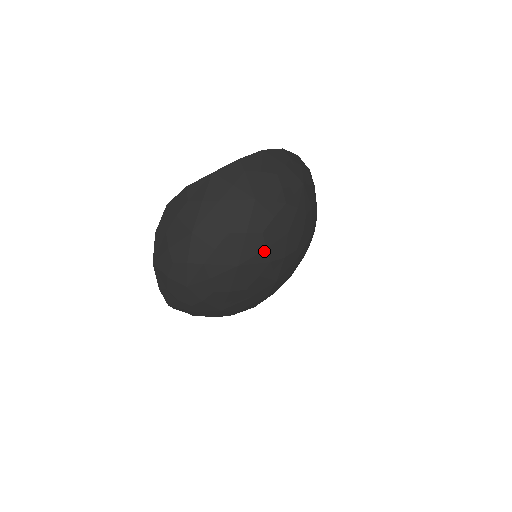
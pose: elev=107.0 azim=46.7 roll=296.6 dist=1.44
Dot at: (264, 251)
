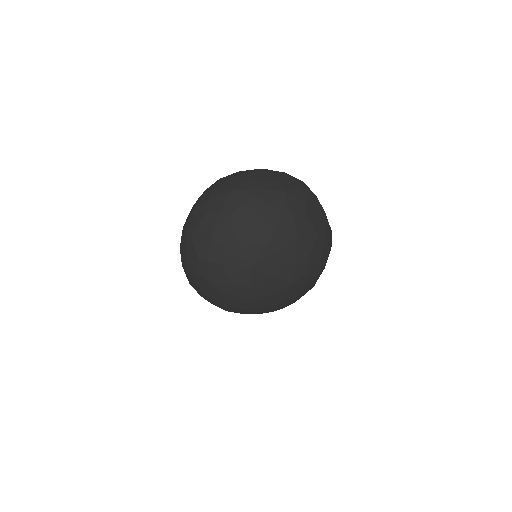
Dot at: (232, 229)
